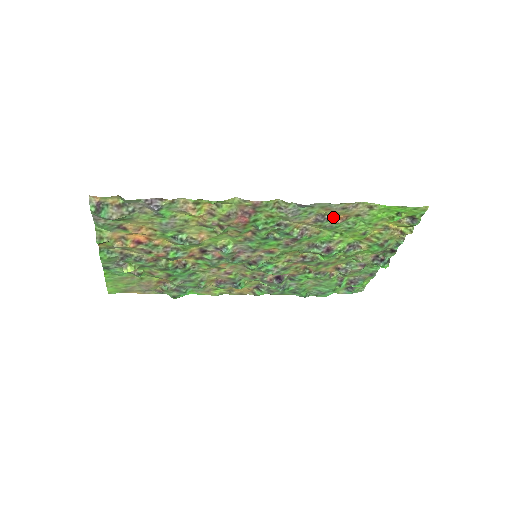
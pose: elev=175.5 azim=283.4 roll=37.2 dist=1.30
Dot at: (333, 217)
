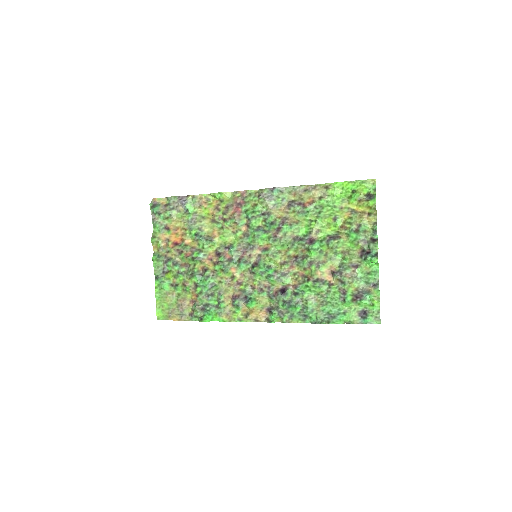
Dot at: (302, 203)
